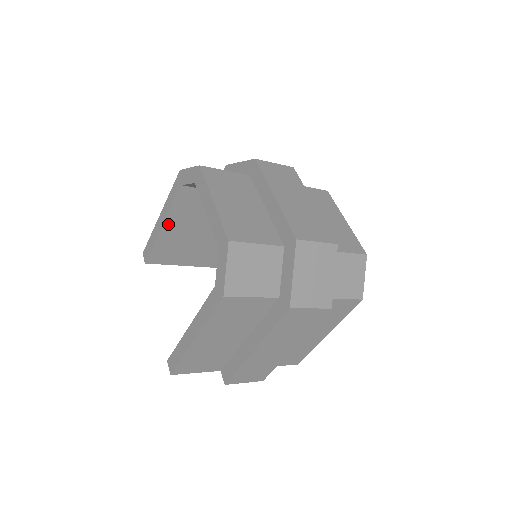
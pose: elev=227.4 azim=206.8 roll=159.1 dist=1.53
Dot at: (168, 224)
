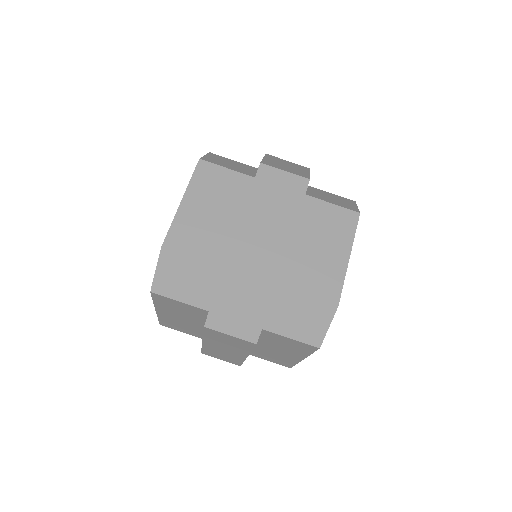
Dot at: occluded
